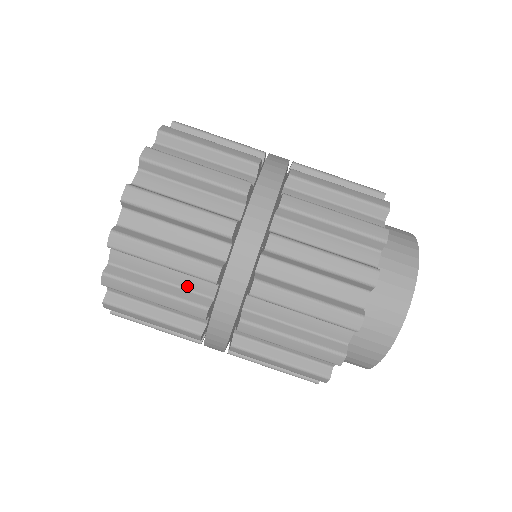
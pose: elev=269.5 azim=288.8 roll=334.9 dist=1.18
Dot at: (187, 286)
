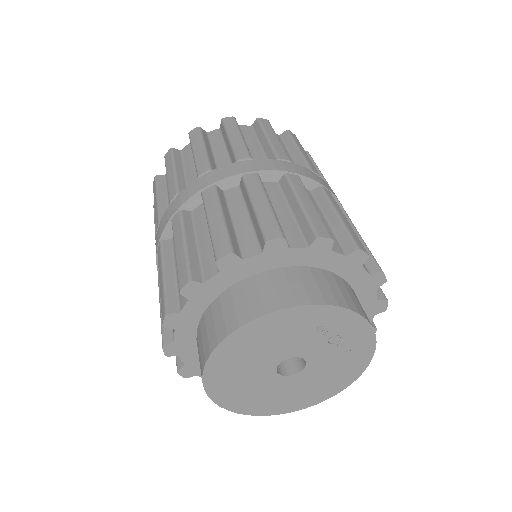
Dot at: (189, 181)
